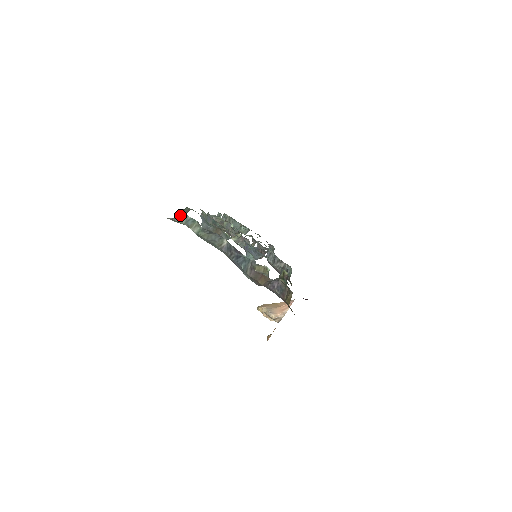
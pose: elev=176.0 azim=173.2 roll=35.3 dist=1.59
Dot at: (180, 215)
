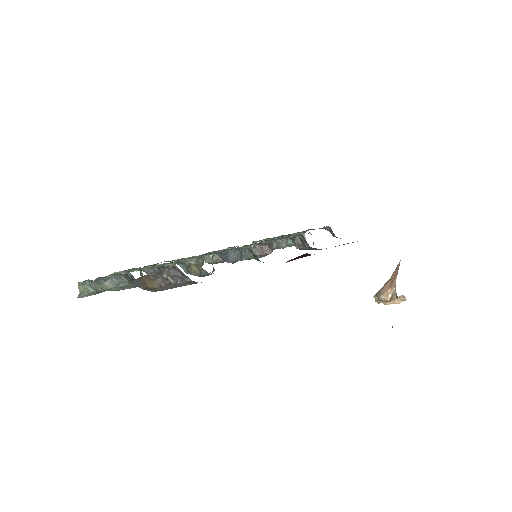
Dot at: (82, 287)
